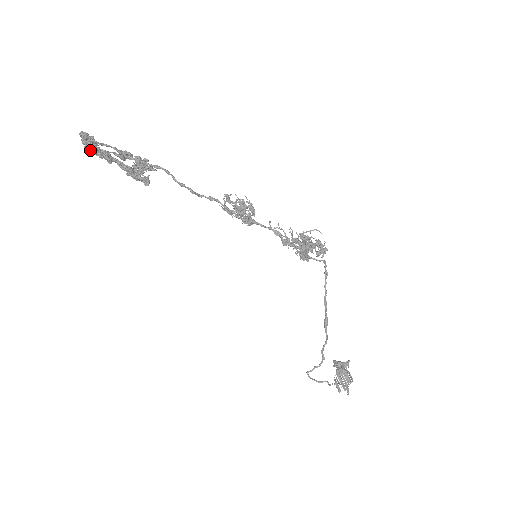
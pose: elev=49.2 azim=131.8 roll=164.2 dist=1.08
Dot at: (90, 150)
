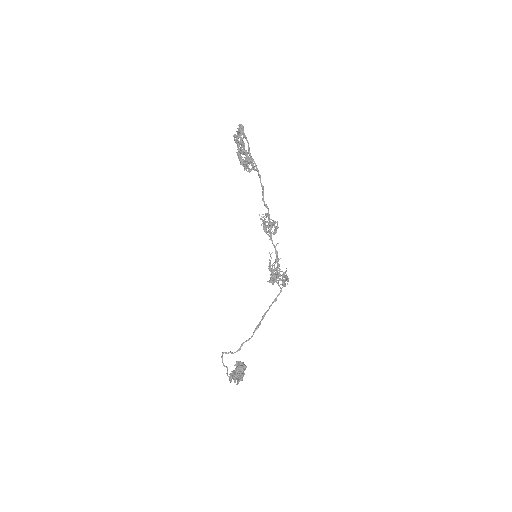
Dot at: (242, 134)
